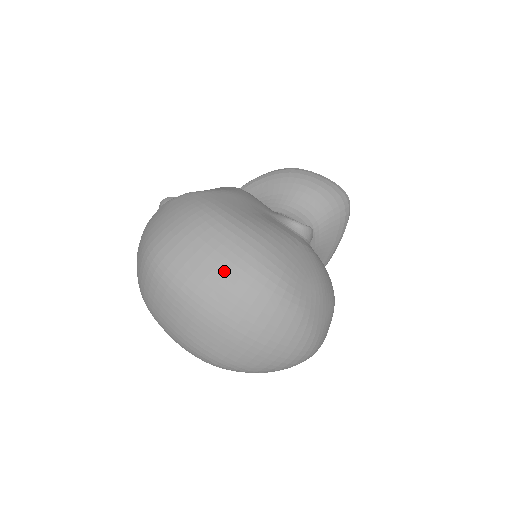
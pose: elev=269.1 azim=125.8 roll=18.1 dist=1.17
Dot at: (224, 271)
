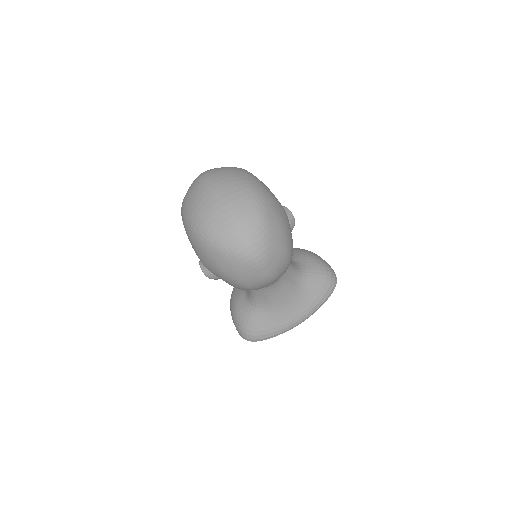
Dot at: (234, 180)
